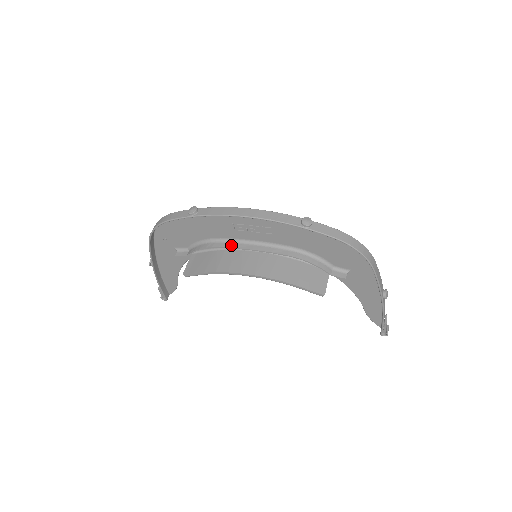
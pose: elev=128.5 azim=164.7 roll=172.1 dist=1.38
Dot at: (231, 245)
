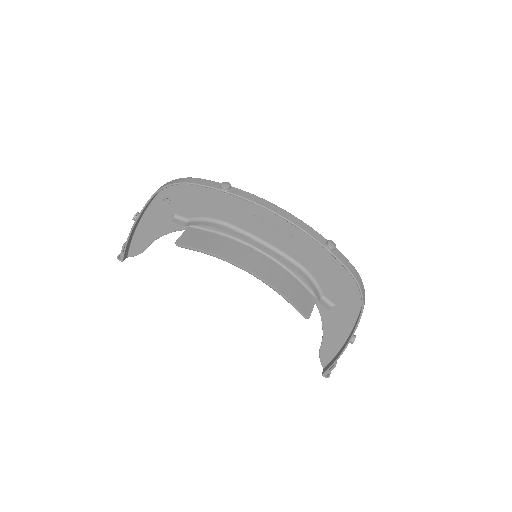
Dot at: (240, 235)
